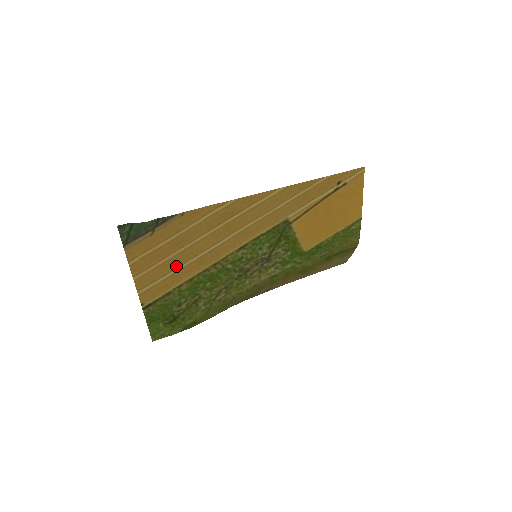
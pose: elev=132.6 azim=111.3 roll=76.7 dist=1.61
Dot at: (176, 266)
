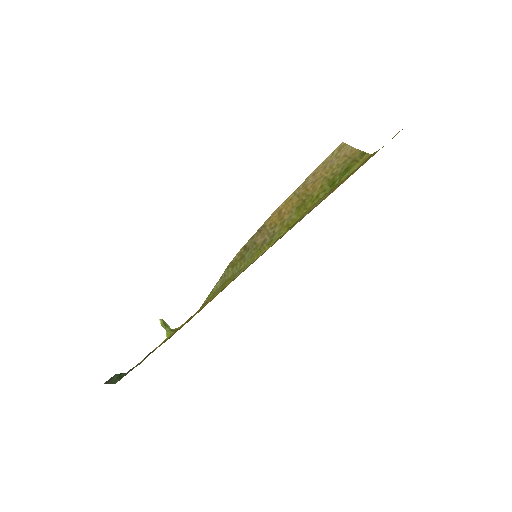
Dot at: occluded
